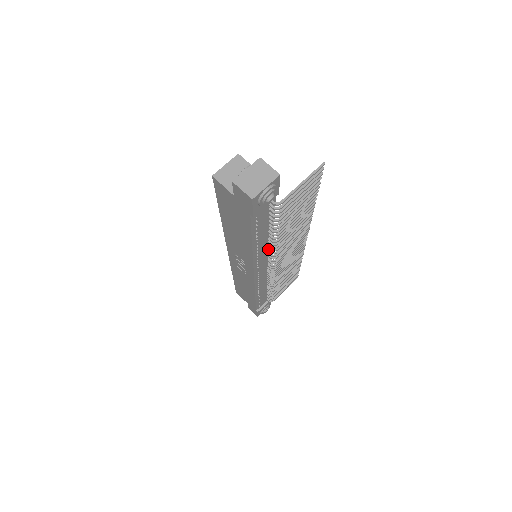
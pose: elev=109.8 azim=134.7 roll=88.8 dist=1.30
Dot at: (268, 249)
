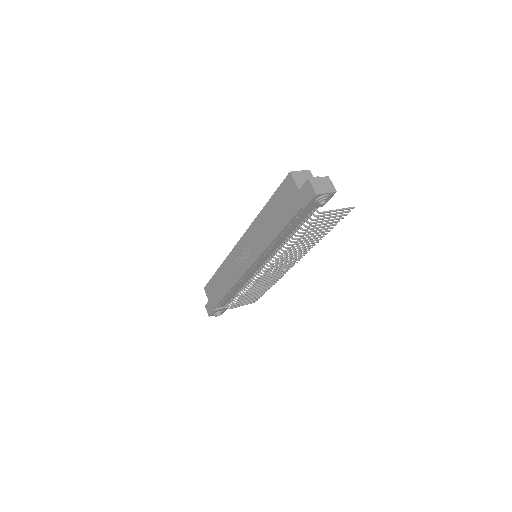
Dot at: (275, 251)
